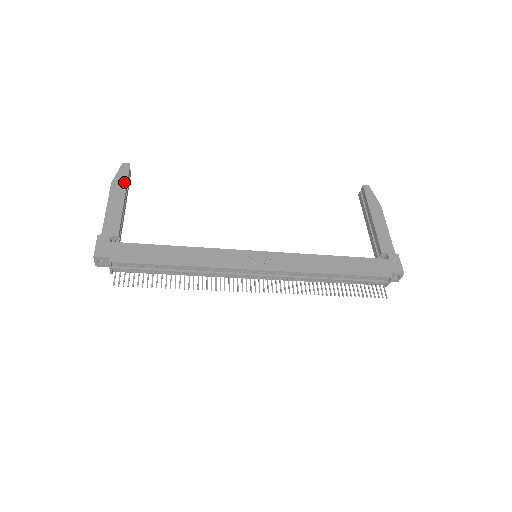
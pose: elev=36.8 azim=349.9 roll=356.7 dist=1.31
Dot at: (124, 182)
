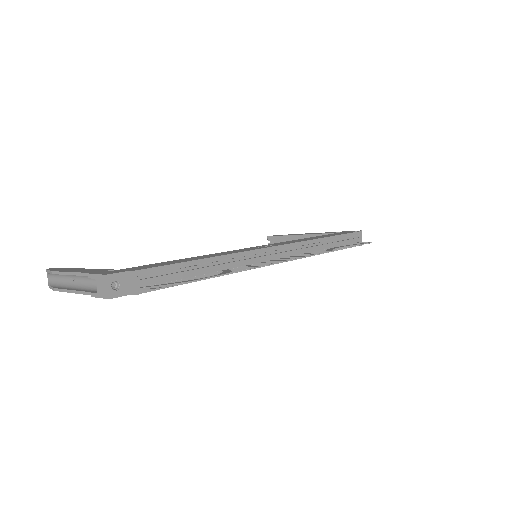
Dot at: (66, 268)
